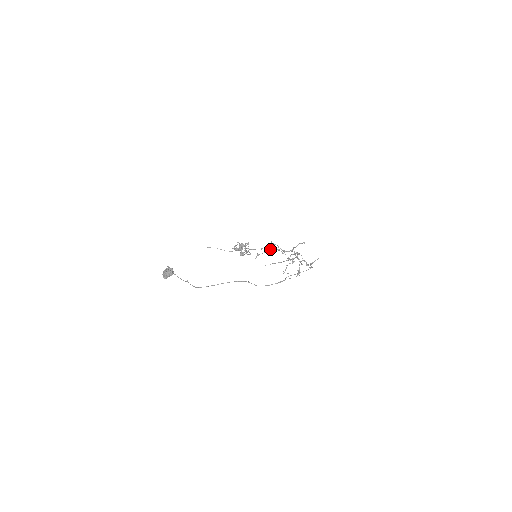
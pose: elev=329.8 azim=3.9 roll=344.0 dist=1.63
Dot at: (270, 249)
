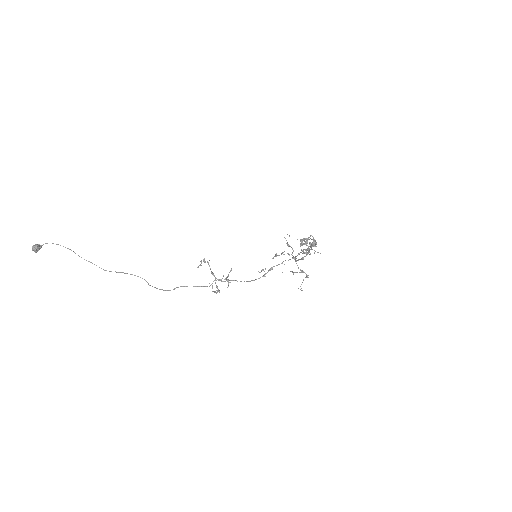
Dot at: occluded
